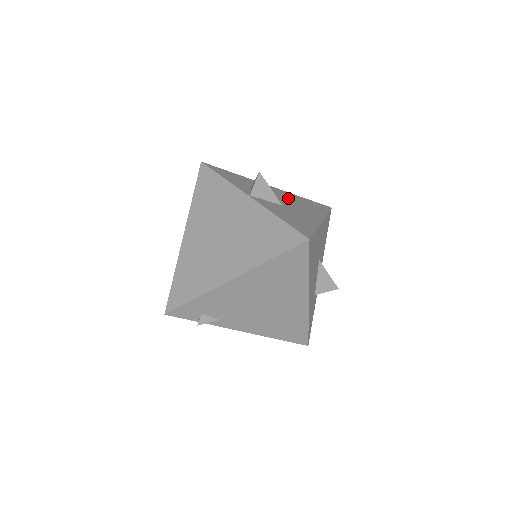
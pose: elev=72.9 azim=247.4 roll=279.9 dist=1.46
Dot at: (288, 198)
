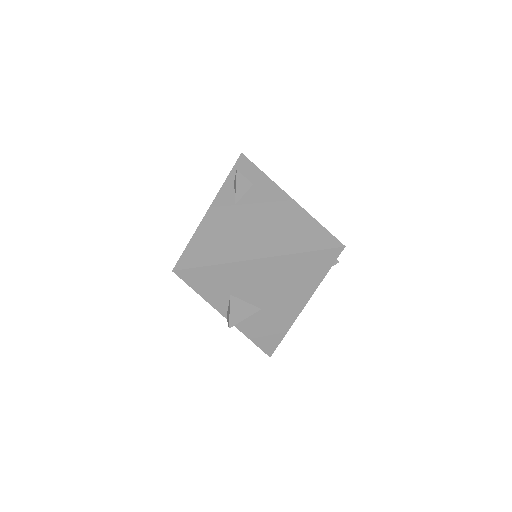
Dot at: (276, 279)
